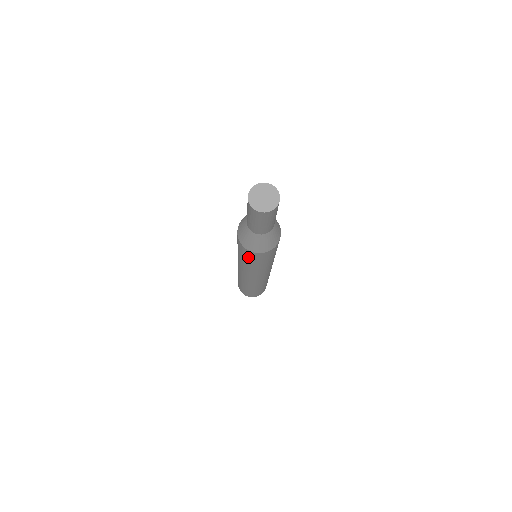
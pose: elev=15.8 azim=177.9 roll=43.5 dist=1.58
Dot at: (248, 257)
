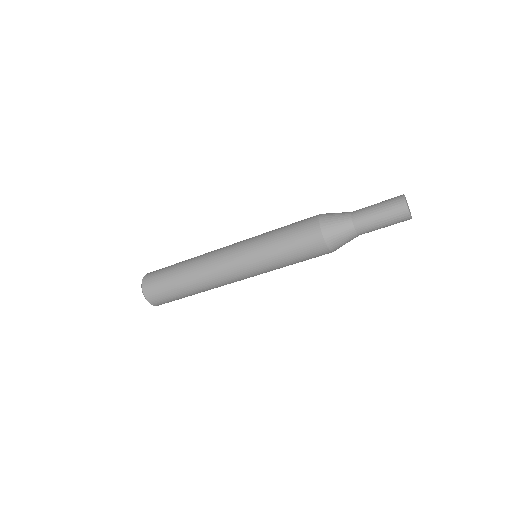
Dot at: (299, 234)
